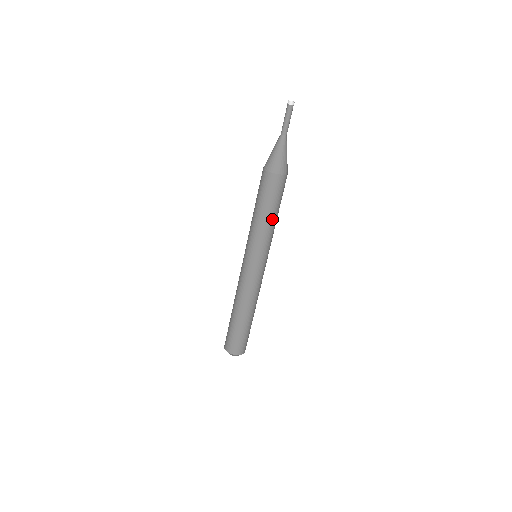
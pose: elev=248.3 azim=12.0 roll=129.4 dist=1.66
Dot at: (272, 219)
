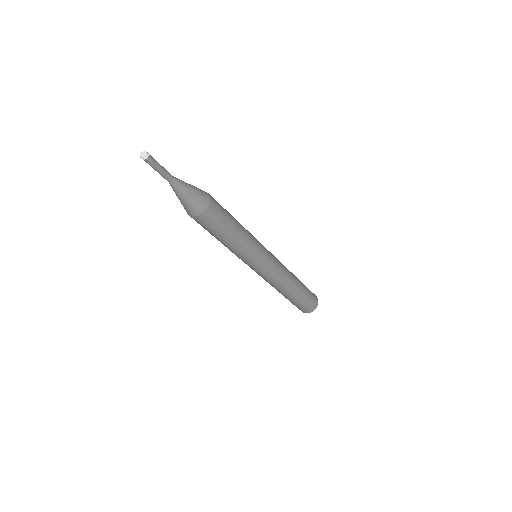
Dot at: (238, 234)
